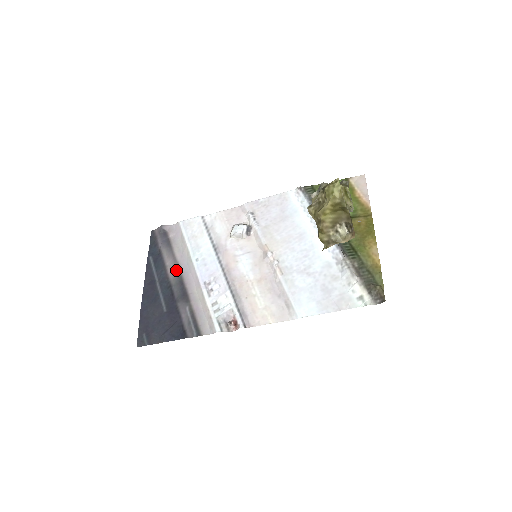
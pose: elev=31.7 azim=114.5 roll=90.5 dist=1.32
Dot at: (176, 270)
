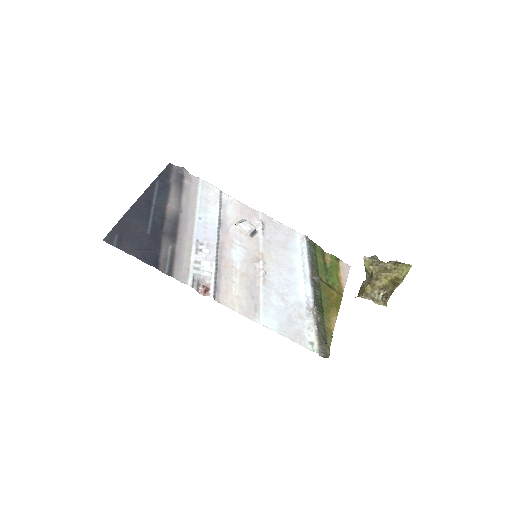
Dot at: (176, 211)
